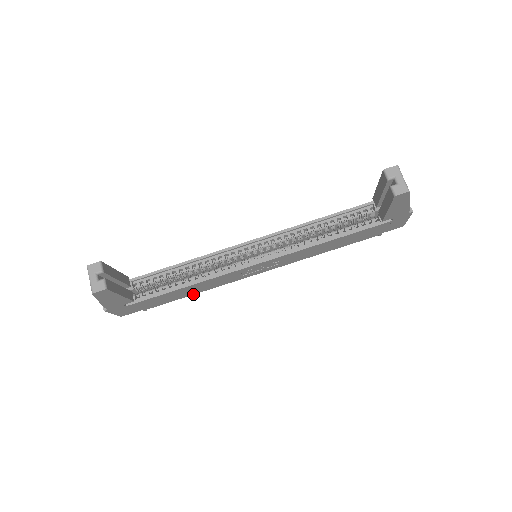
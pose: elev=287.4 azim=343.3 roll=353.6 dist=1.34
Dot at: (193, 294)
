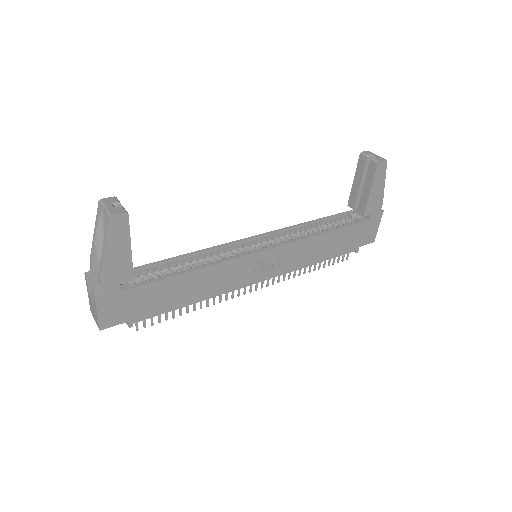
Dot at: (190, 304)
